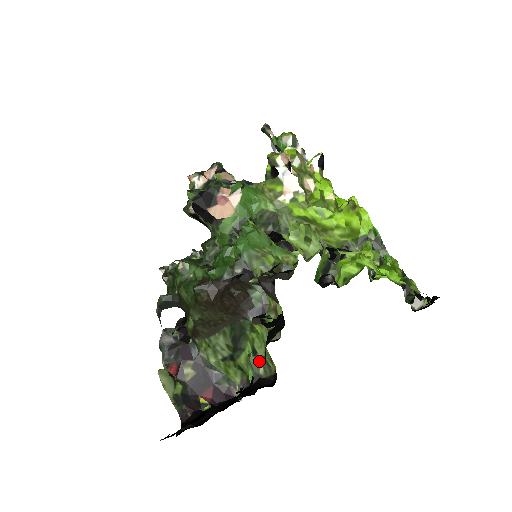
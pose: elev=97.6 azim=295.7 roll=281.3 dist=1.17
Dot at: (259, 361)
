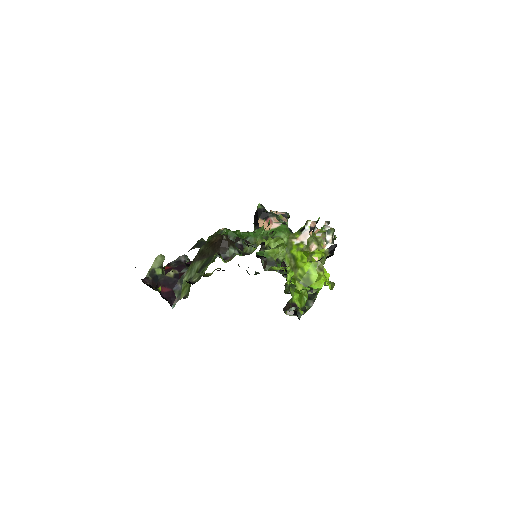
Dot at: (199, 276)
